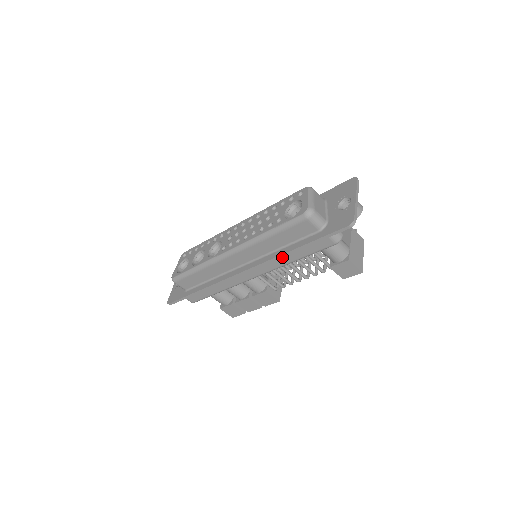
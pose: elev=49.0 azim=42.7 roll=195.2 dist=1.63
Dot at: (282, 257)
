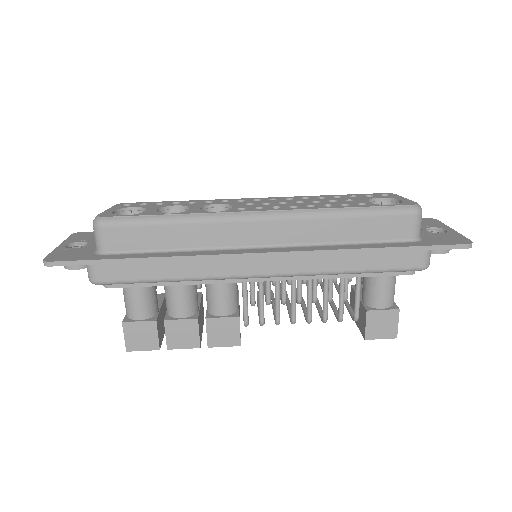
Dot at: (338, 256)
